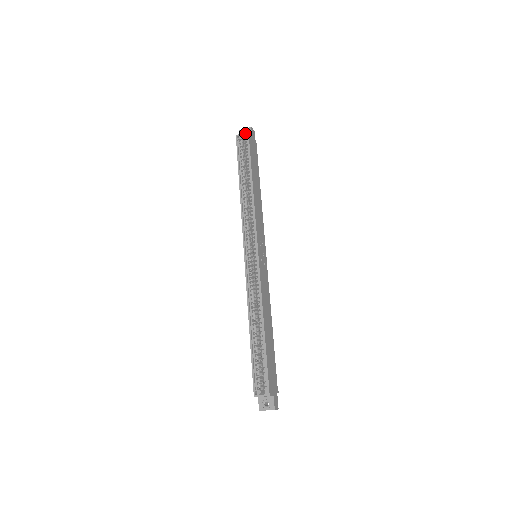
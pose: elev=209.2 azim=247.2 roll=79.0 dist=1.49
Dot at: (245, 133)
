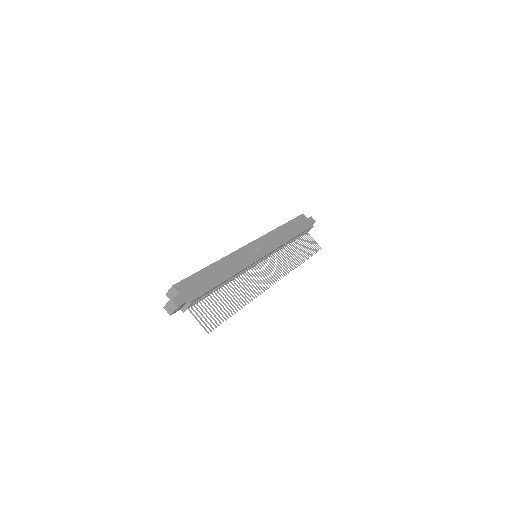
Dot at: occluded
